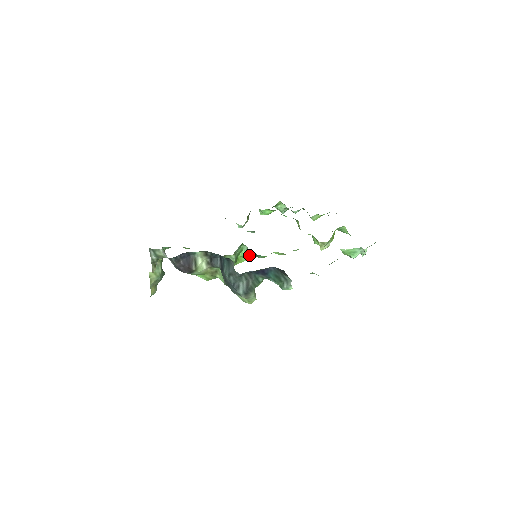
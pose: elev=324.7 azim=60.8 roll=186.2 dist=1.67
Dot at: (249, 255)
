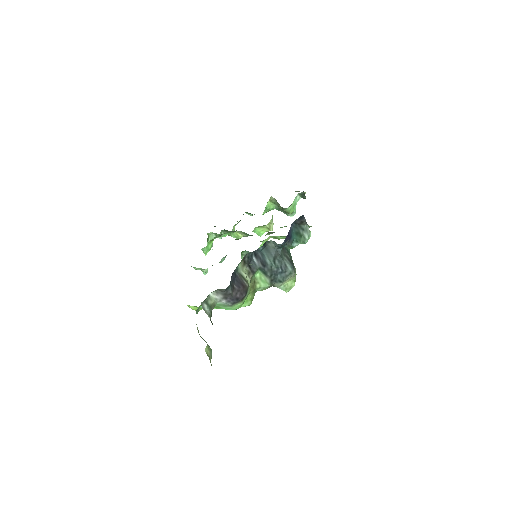
Dot at: occluded
